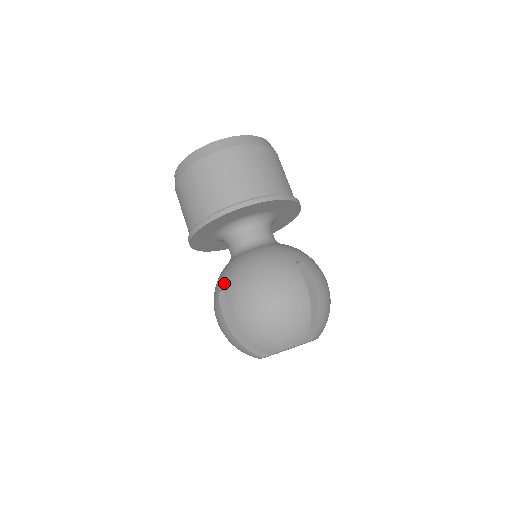
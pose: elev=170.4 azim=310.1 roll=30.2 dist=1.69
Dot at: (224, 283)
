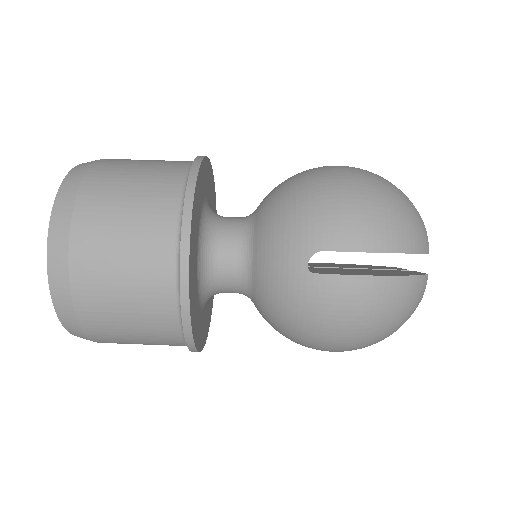
Dot at: (299, 252)
